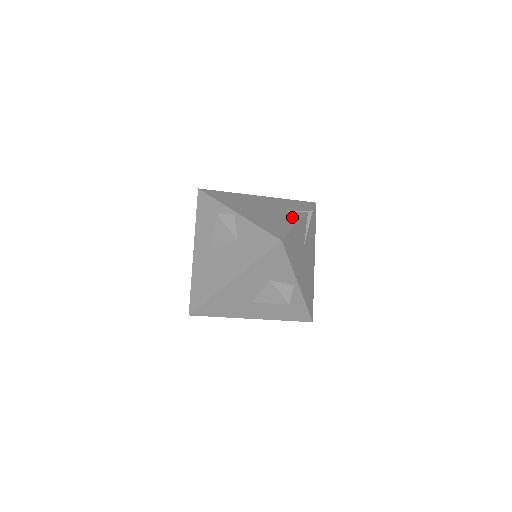
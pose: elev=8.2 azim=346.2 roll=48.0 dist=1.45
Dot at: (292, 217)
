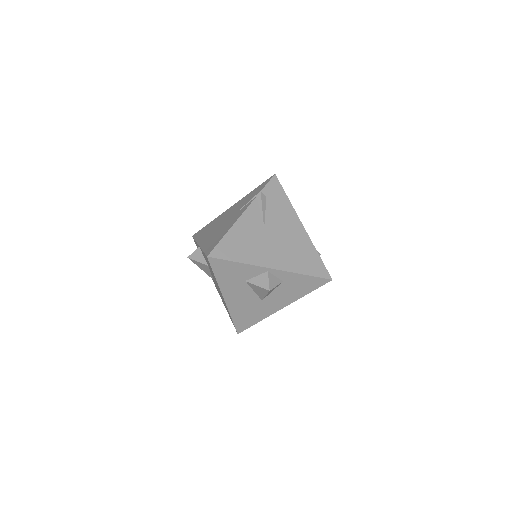
Dot at: (237, 216)
